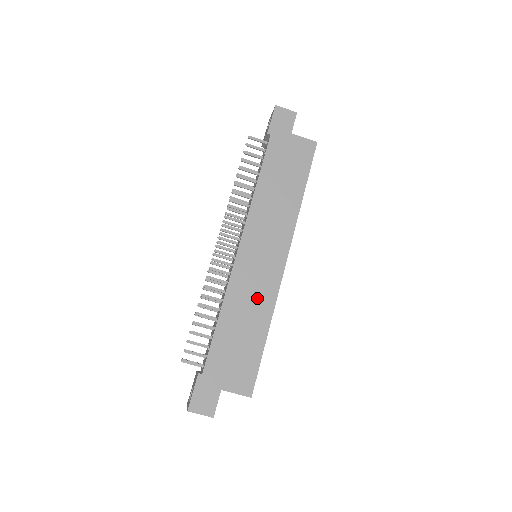
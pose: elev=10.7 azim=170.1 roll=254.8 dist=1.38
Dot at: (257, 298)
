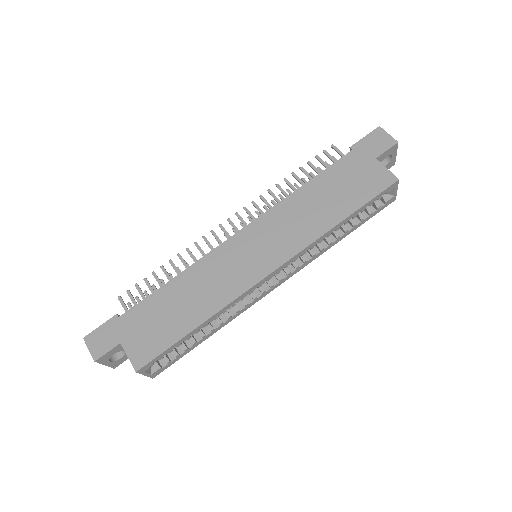
Dot at: (216, 287)
